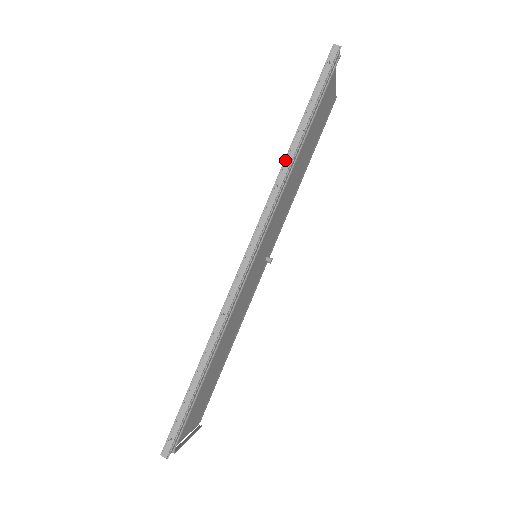
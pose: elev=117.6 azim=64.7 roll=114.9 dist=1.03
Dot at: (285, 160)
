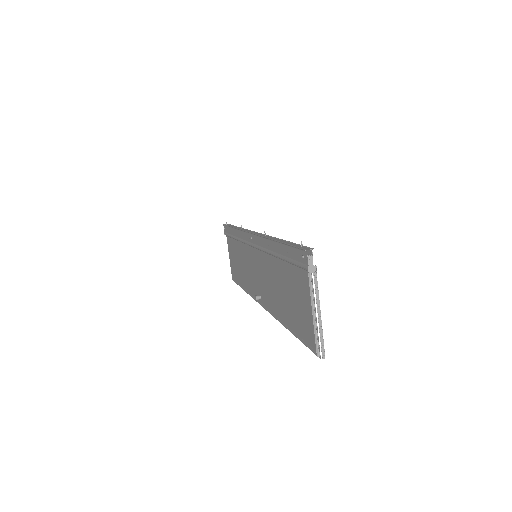
Dot at: (236, 229)
